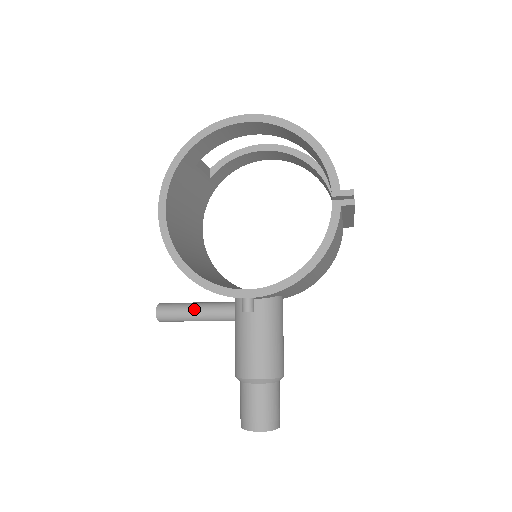
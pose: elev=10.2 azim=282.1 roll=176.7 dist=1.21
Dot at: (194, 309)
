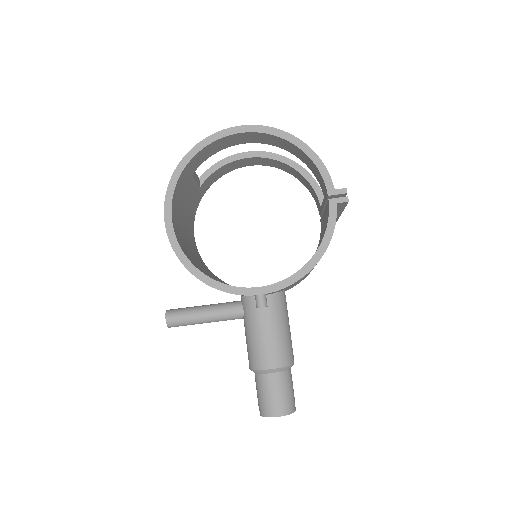
Dot at: (203, 312)
